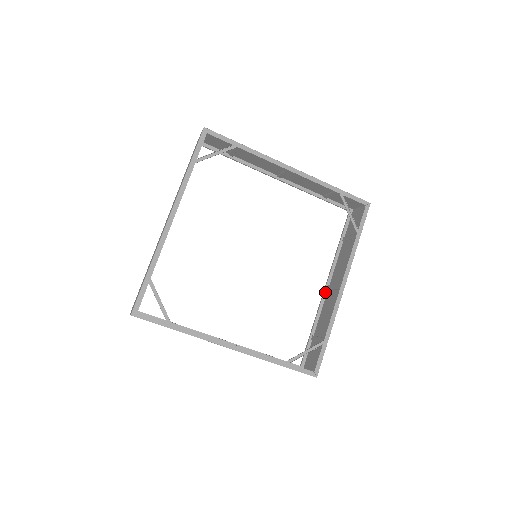
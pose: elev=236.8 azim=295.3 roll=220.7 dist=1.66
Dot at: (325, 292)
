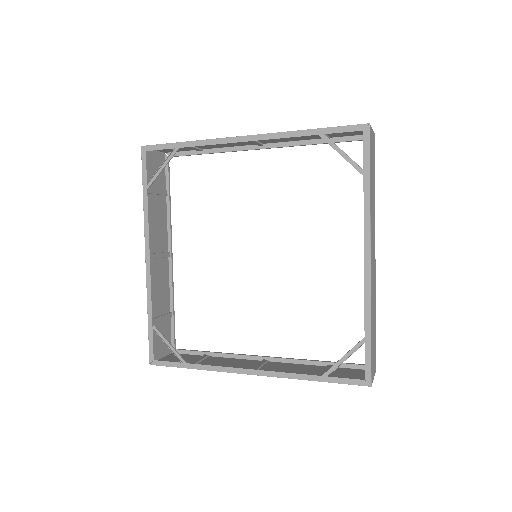
Dot at: occluded
